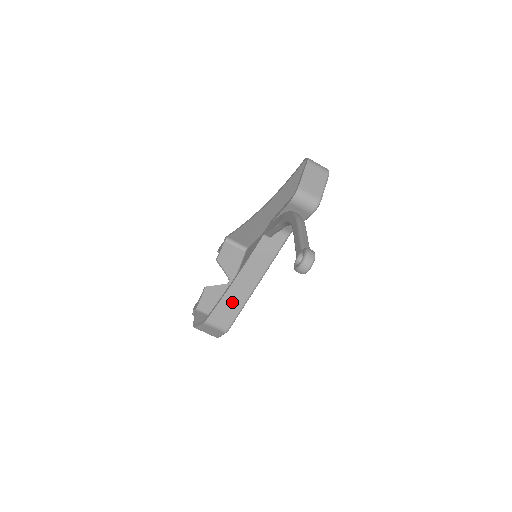
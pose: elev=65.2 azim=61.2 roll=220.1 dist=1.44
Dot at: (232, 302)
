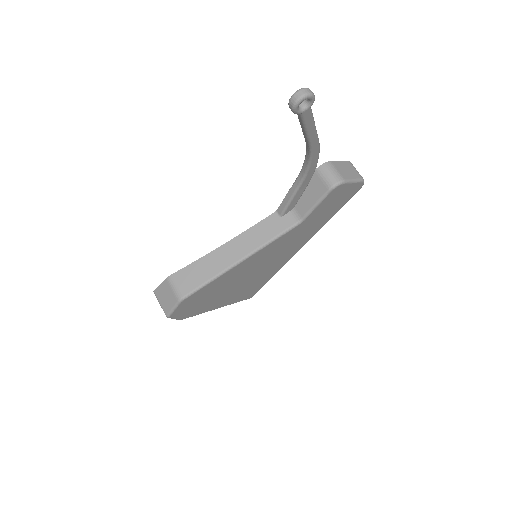
Dot at: (207, 267)
